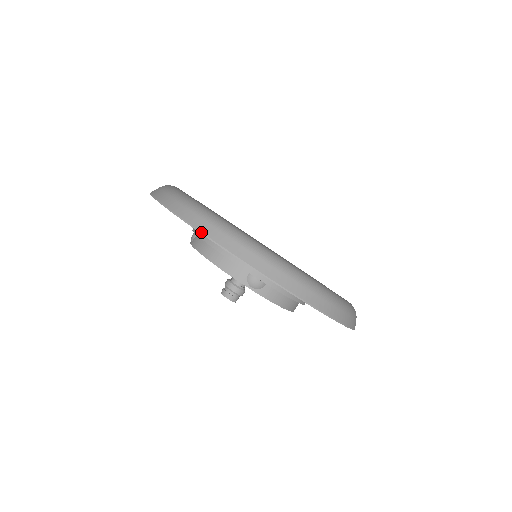
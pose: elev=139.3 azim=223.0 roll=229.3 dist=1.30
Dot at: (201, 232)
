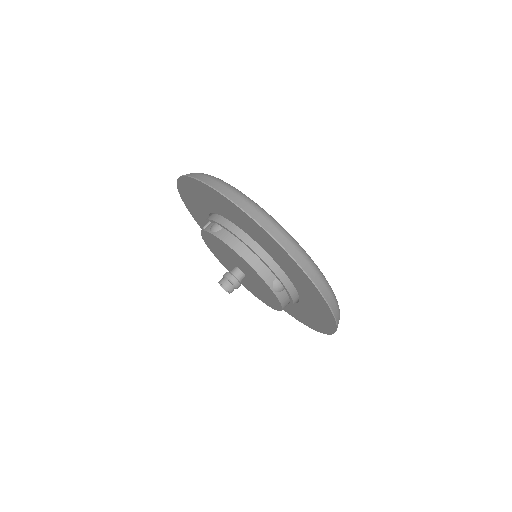
Dot at: (279, 243)
